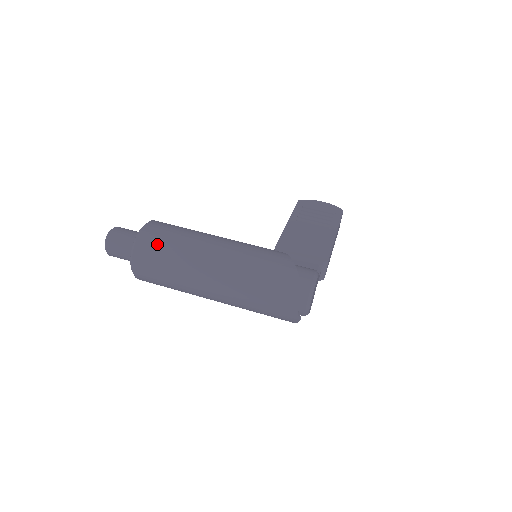
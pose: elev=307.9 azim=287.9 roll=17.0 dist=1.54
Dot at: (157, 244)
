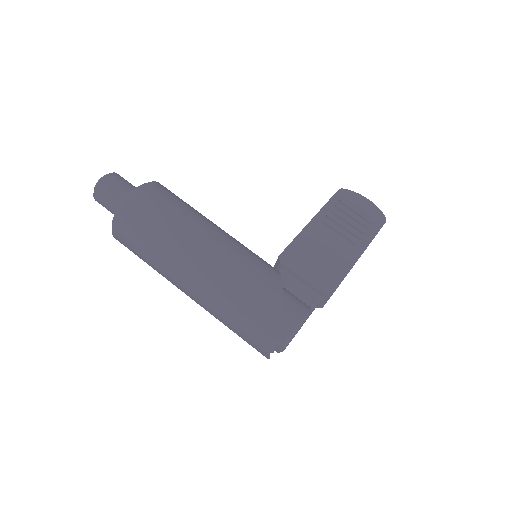
Dot at: (141, 220)
